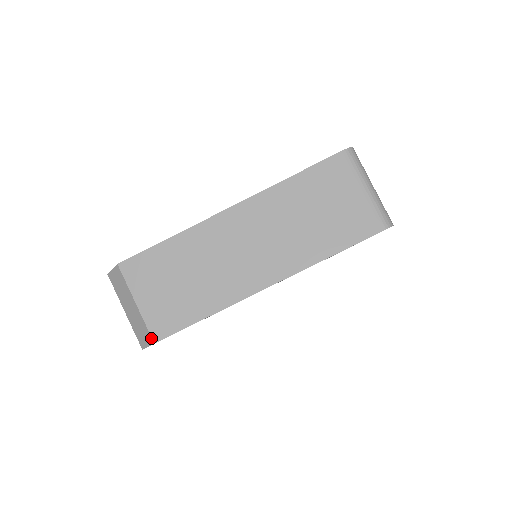
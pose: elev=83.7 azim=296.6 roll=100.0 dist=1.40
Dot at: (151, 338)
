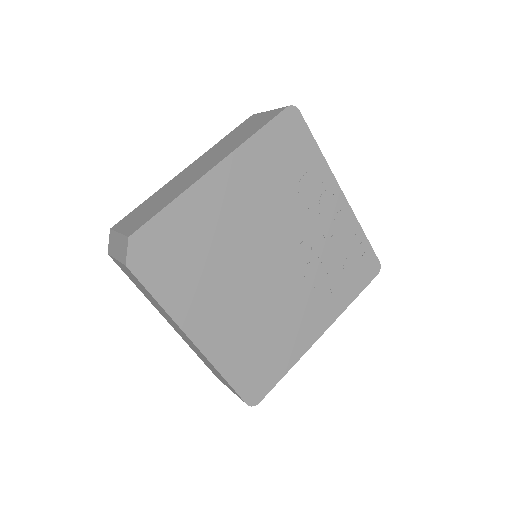
Dot at: (127, 237)
